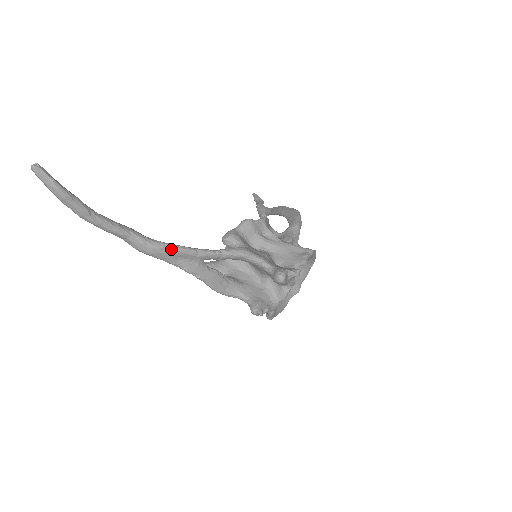
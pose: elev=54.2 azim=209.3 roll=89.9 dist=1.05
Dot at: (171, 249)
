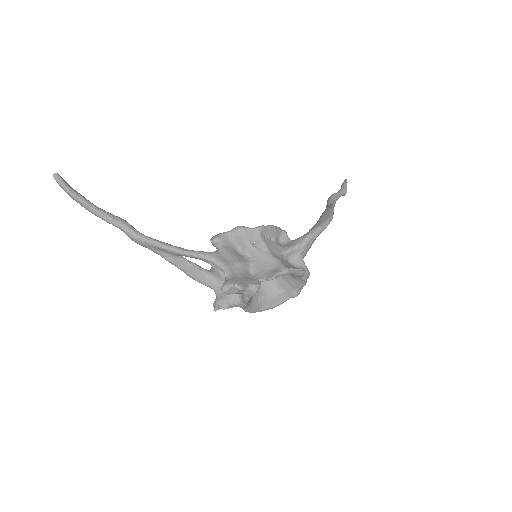
Dot at: (149, 243)
